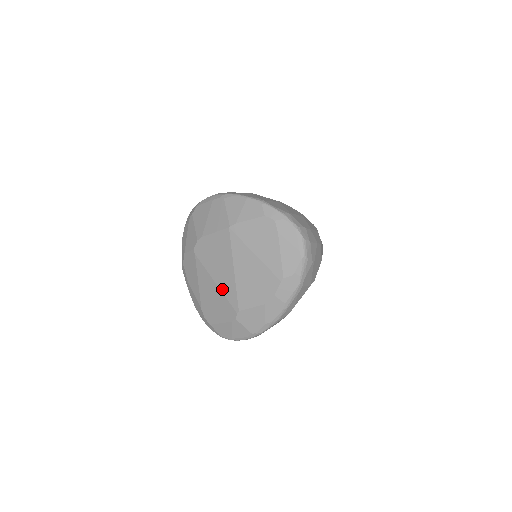
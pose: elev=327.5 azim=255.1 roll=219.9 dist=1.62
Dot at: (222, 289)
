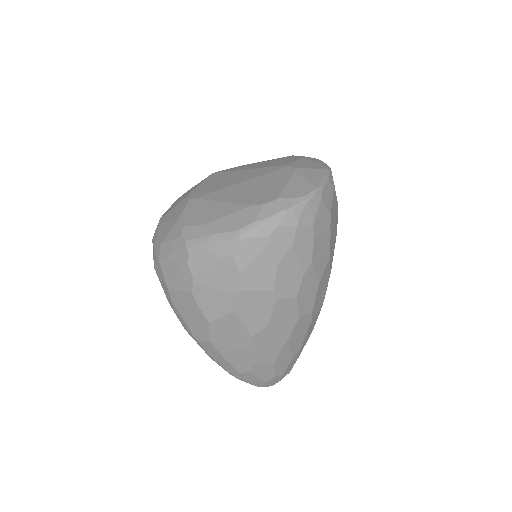
Dot at: (253, 177)
